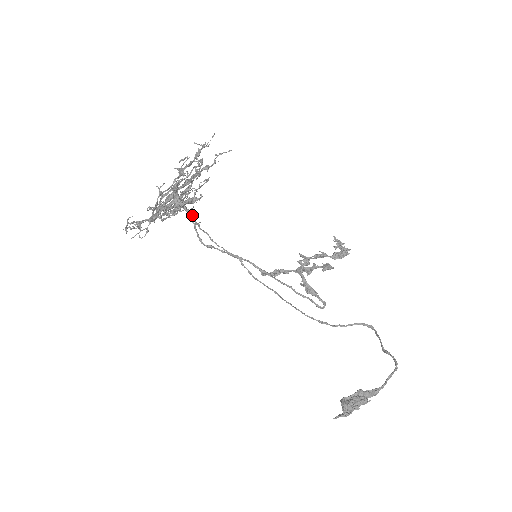
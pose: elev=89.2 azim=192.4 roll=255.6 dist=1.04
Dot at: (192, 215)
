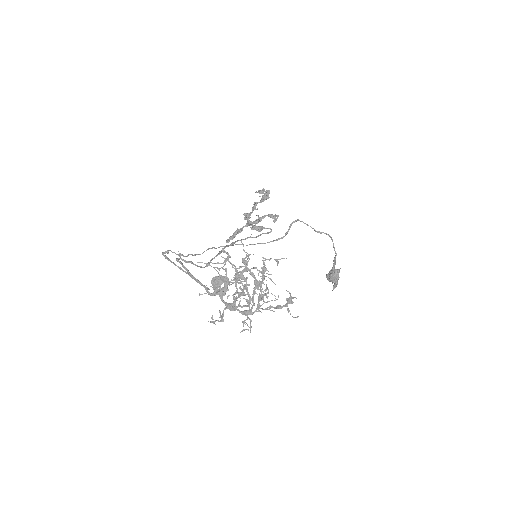
Dot at: occluded
